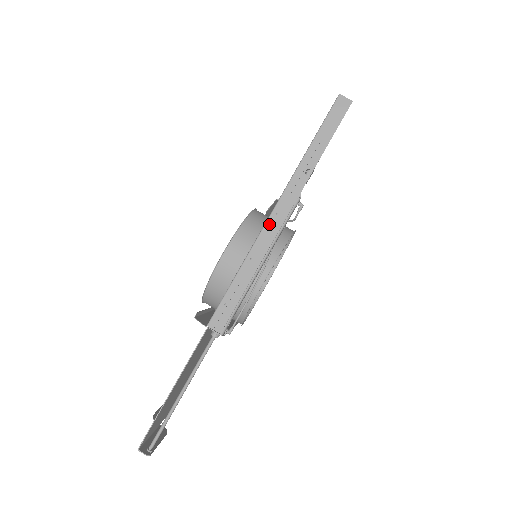
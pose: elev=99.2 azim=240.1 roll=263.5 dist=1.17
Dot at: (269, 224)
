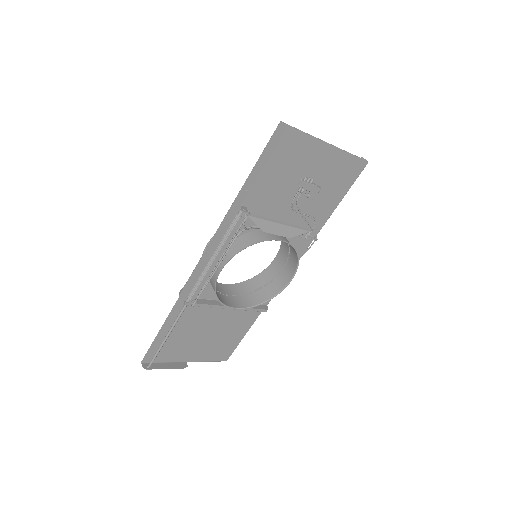
Dot at: (220, 228)
